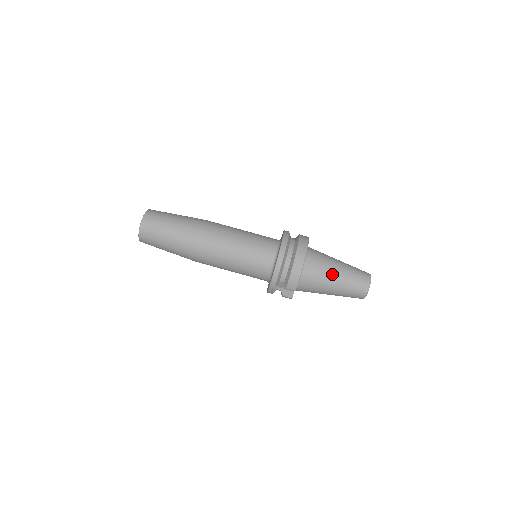
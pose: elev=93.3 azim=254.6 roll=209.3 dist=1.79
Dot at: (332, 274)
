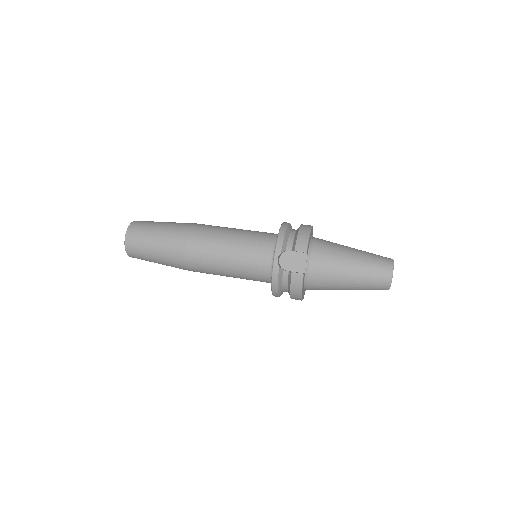
Dot at: (346, 248)
